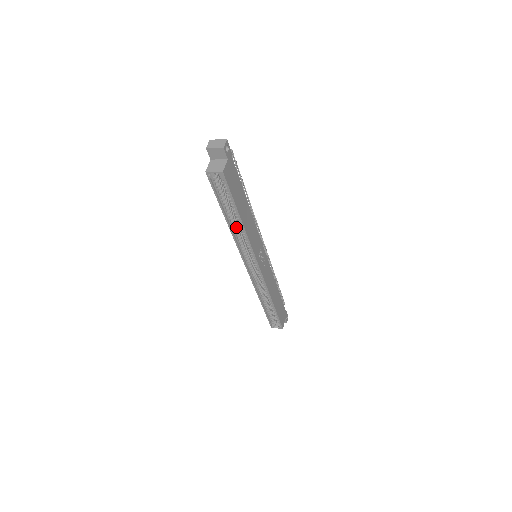
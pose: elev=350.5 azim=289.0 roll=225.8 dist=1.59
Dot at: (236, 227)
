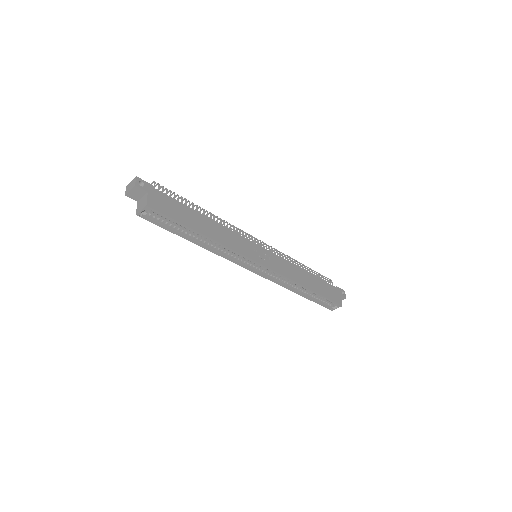
Dot at: (208, 243)
